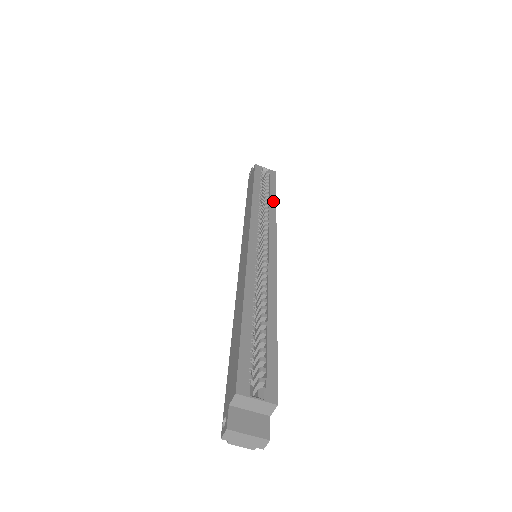
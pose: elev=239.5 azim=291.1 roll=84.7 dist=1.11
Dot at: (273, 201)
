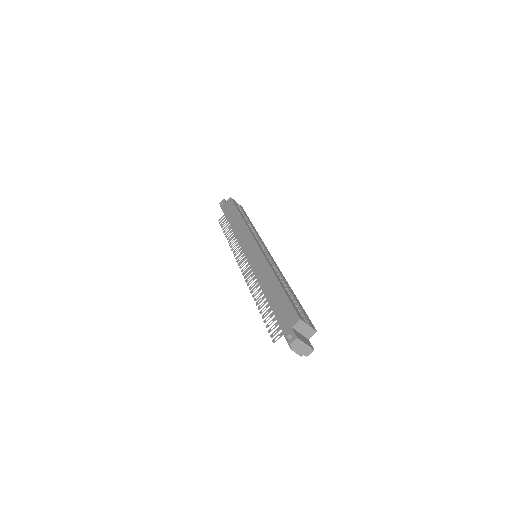
Dot at: (252, 225)
